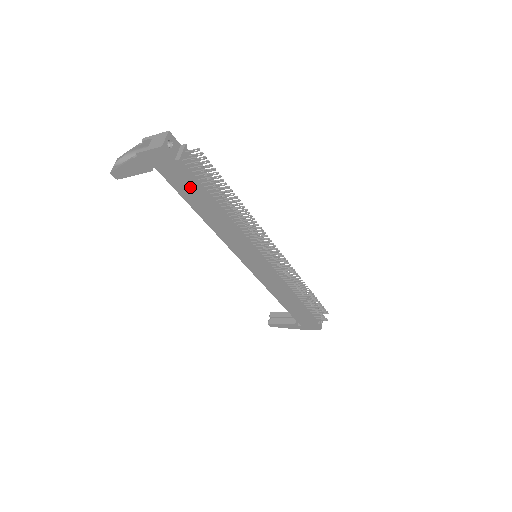
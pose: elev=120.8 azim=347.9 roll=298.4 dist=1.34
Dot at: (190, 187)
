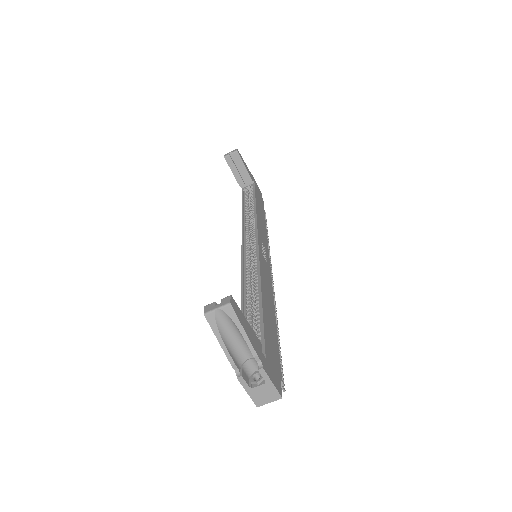
Dot at: occluded
